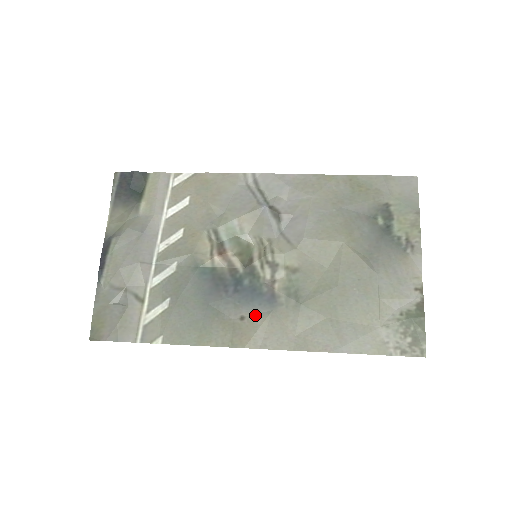
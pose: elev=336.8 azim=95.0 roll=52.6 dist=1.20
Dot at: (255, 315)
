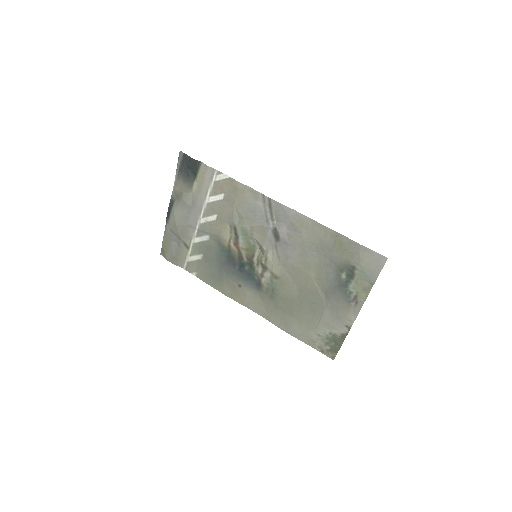
Dot at: (247, 288)
